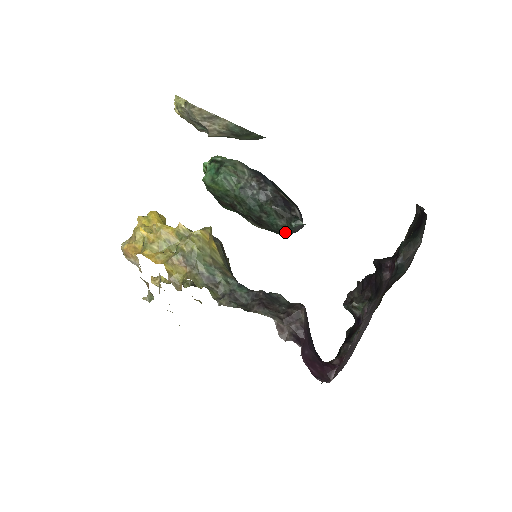
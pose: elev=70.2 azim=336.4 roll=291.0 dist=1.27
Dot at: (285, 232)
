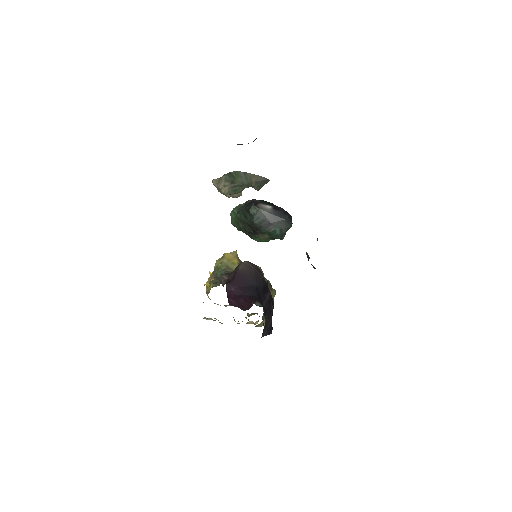
Dot at: (254, 222)
